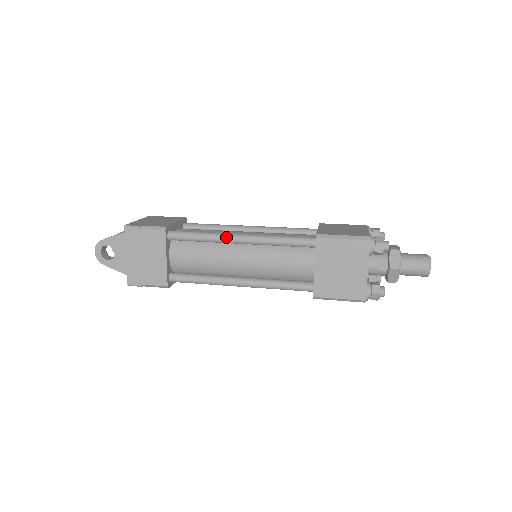
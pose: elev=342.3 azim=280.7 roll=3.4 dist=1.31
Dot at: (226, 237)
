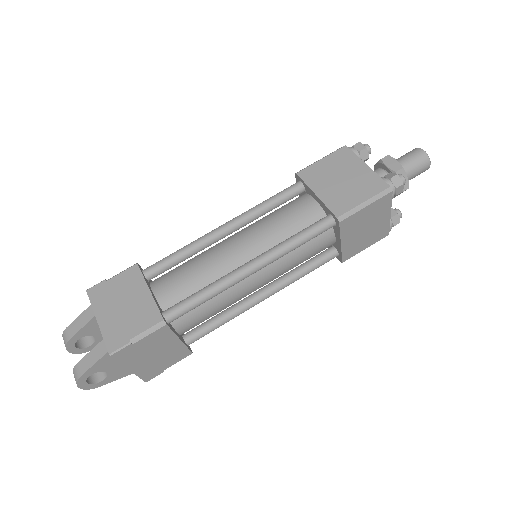
Dot at: (238, 280)
